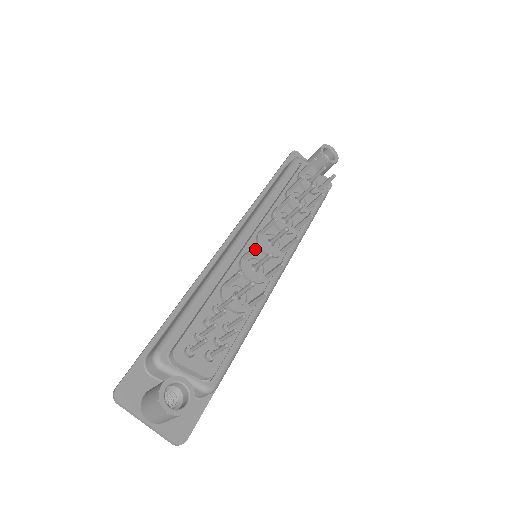
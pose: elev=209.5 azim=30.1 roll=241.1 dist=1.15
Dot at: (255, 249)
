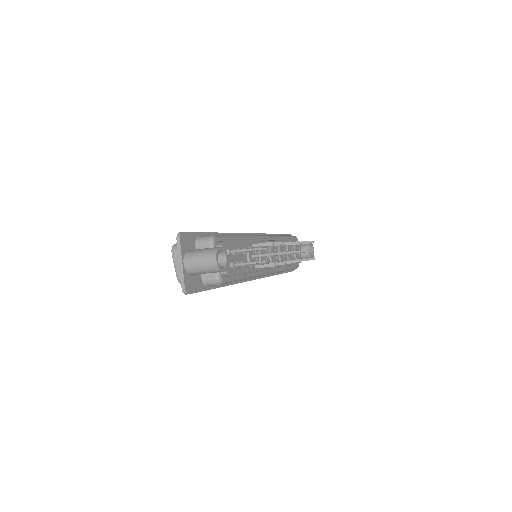
Dot at: (277, 244)
